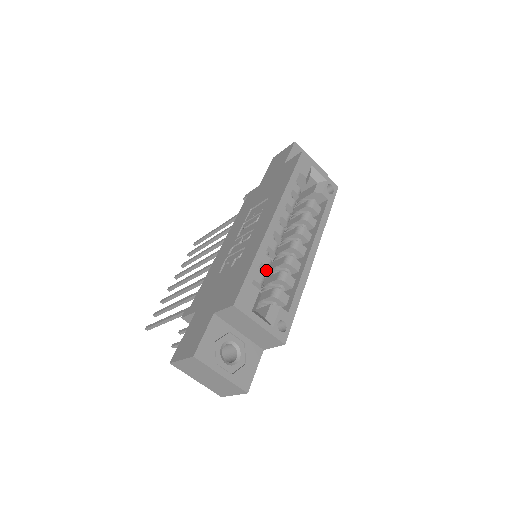
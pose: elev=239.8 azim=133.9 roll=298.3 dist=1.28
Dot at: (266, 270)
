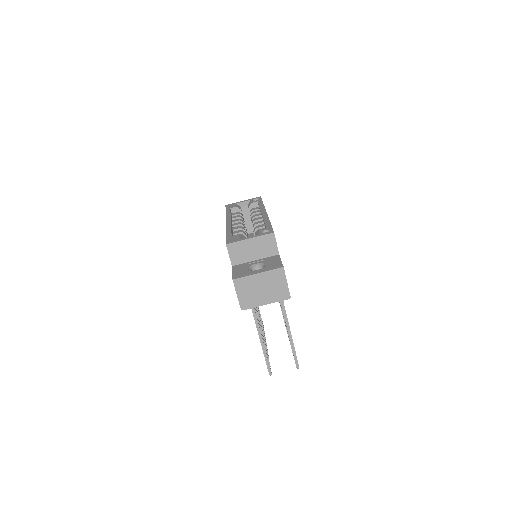
Dot at: occluded
